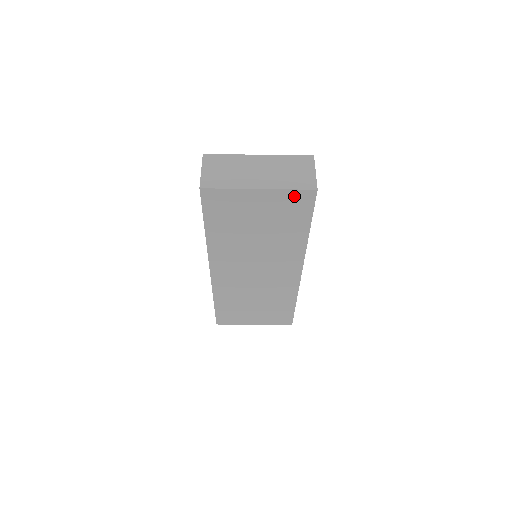
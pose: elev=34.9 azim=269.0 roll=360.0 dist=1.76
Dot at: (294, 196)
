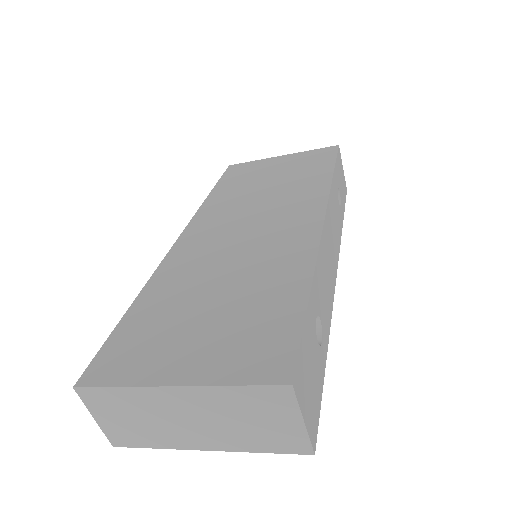
Dot at: occluded
